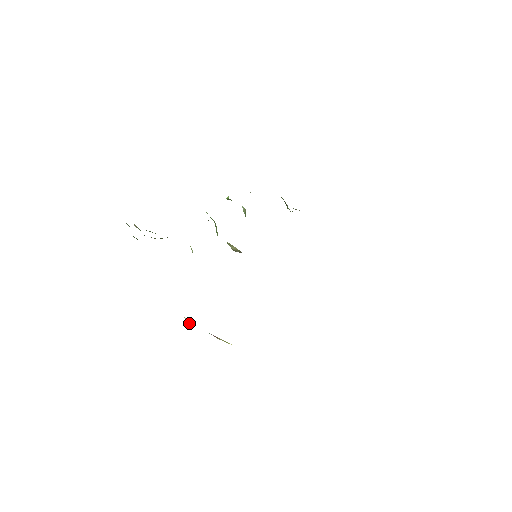
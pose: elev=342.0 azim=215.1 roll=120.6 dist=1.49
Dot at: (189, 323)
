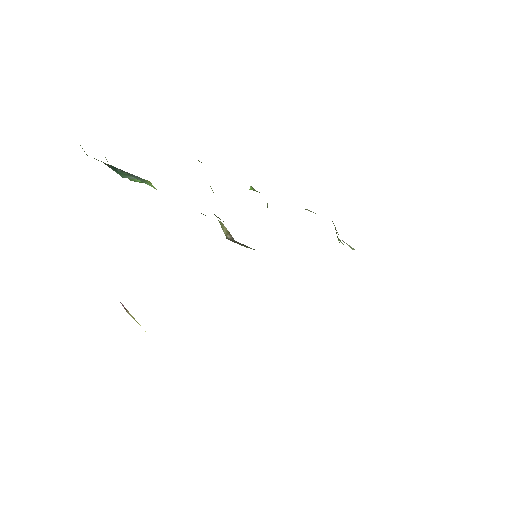
Dot at: occluded
